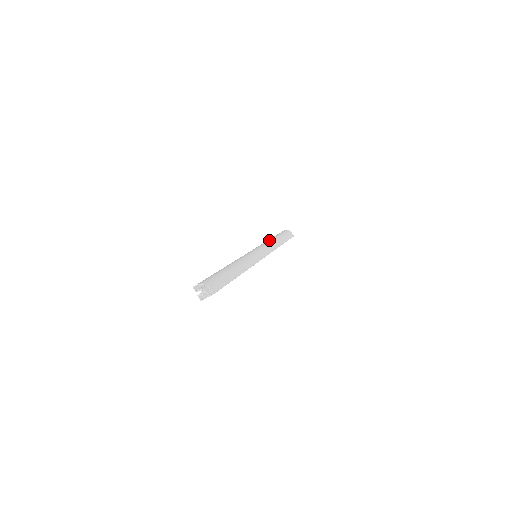
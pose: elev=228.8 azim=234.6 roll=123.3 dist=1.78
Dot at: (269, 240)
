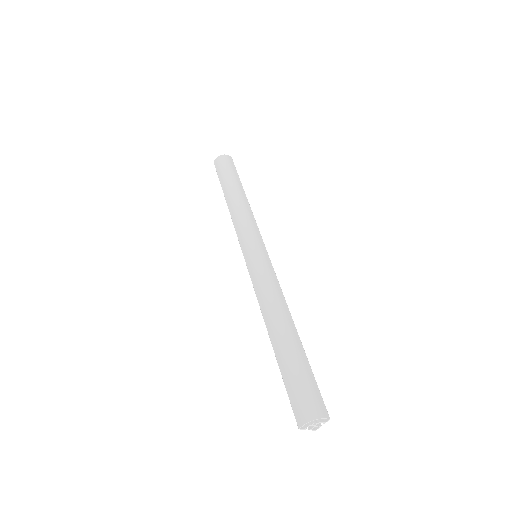
Dot at: (234, 206)
